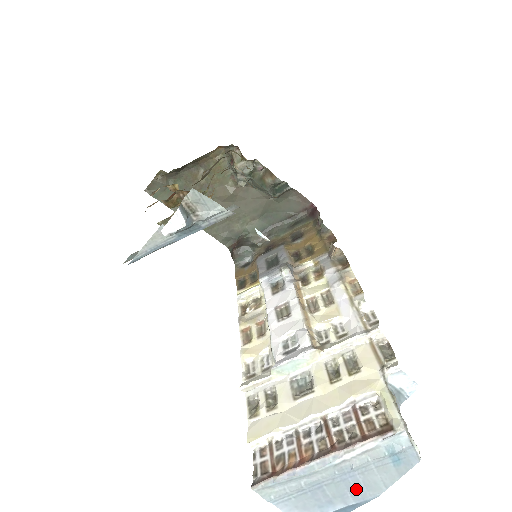
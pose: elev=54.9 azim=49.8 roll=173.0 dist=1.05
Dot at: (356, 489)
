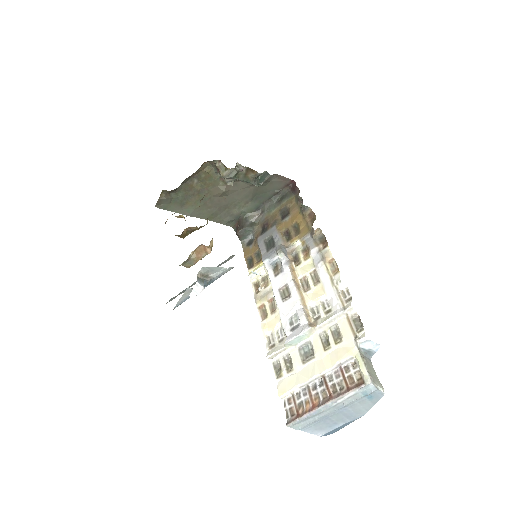
Dot at: (349, 415)
